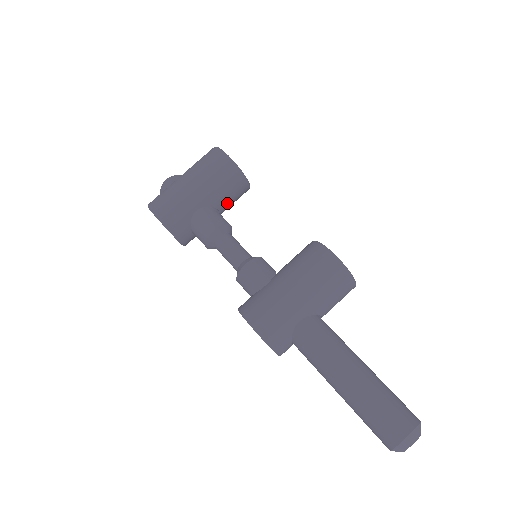
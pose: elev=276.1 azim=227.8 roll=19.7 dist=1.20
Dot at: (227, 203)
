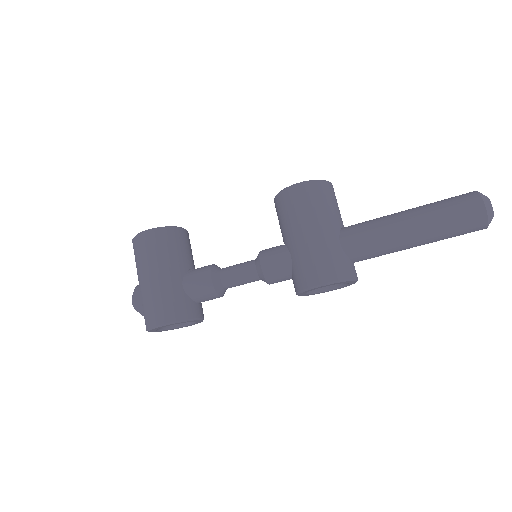
Dot at: (190, 258)
